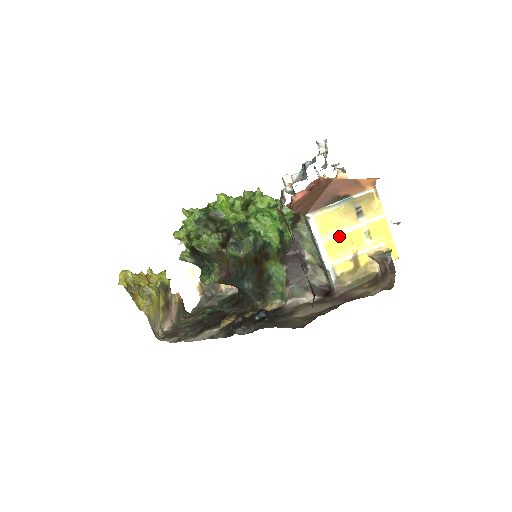
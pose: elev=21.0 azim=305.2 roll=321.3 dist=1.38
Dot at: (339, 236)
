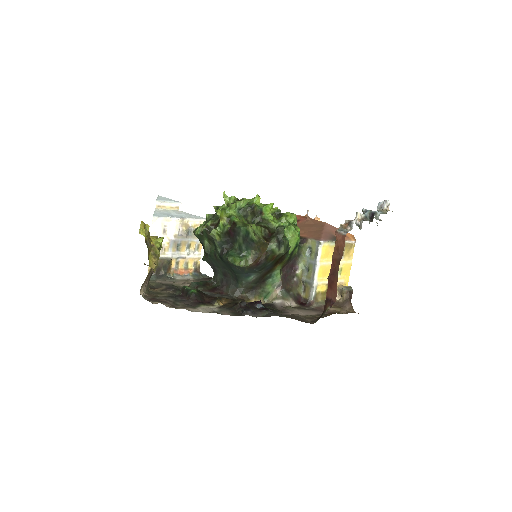
Dot at: (328, 265)
